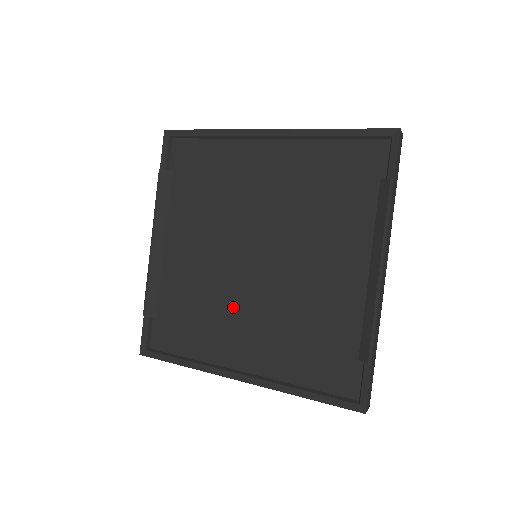
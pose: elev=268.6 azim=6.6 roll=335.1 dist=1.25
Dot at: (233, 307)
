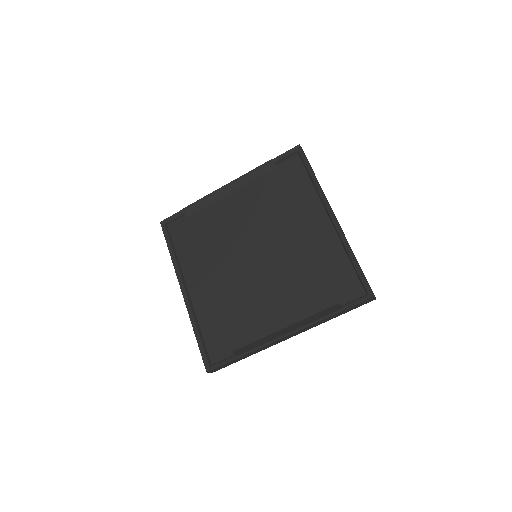
Dot at: (220, 261)
